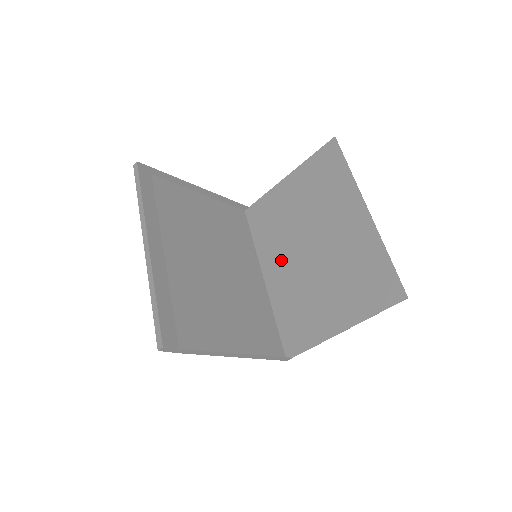
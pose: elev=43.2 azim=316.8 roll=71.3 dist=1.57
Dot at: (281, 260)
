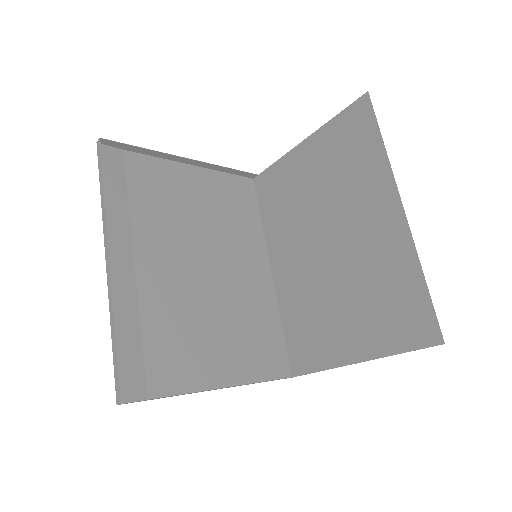
Dot at: (292, 252)
